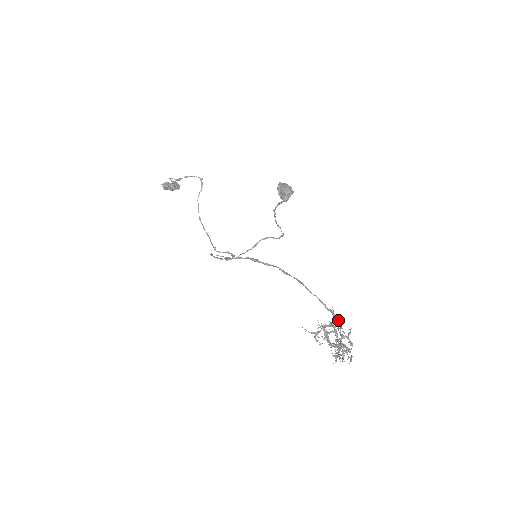
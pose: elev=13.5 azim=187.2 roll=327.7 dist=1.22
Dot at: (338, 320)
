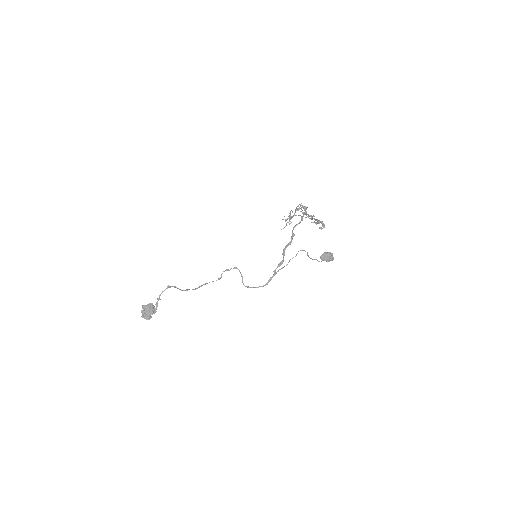
Dot at: occluded
